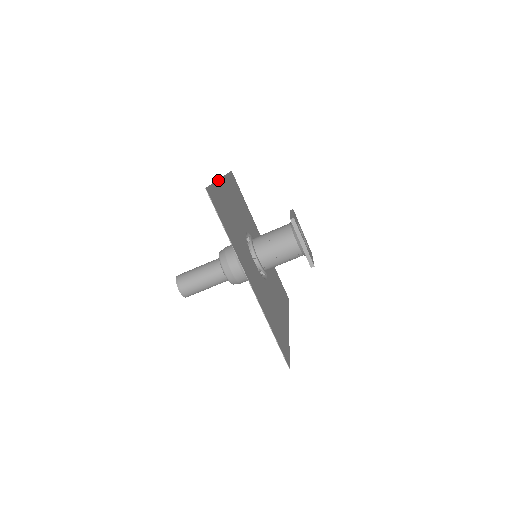
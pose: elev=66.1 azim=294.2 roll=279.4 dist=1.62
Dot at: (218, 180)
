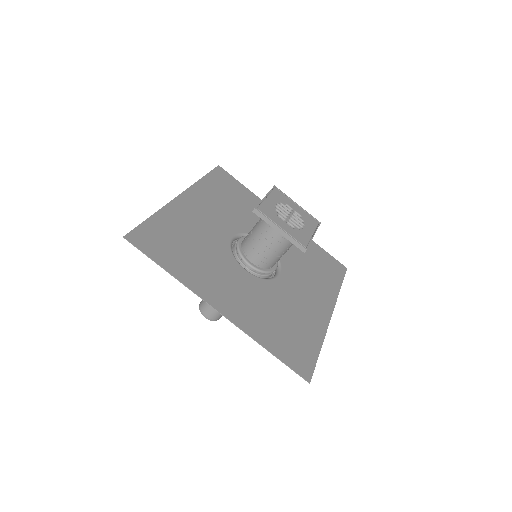
Dot at: (169, 203)
